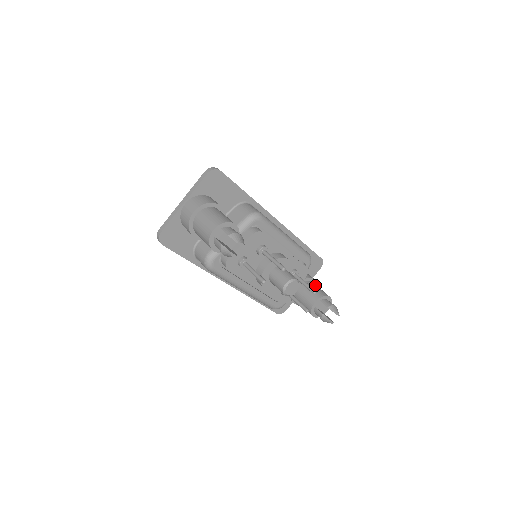
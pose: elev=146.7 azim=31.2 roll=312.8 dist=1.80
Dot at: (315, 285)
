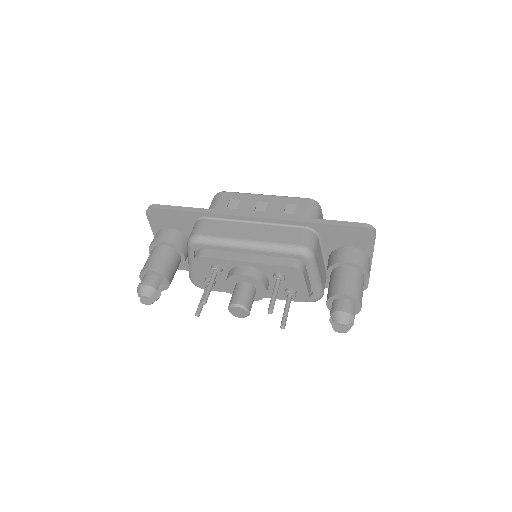
Dot at: (341, 274)
